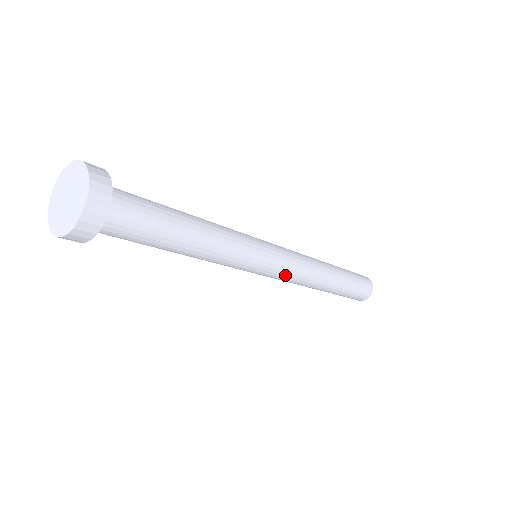
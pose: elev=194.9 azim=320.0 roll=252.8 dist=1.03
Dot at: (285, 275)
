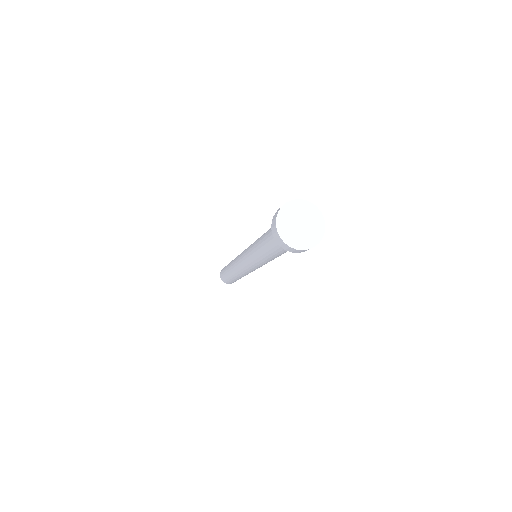
Dot at: (246, 270)
